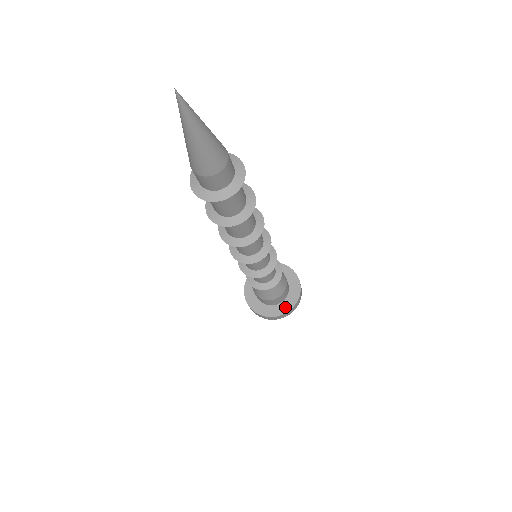
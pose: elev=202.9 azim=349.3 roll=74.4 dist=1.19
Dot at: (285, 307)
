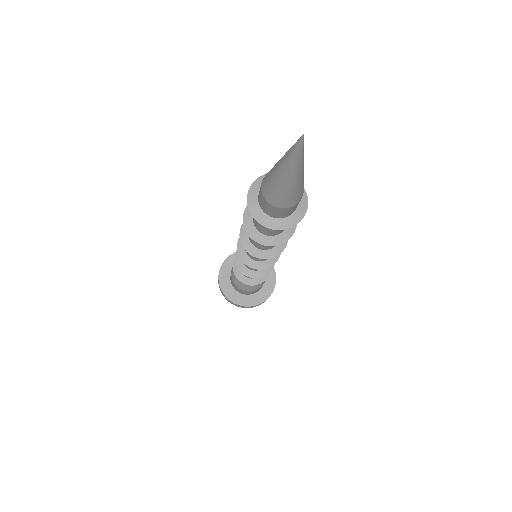
Dot at: (261, 297)
